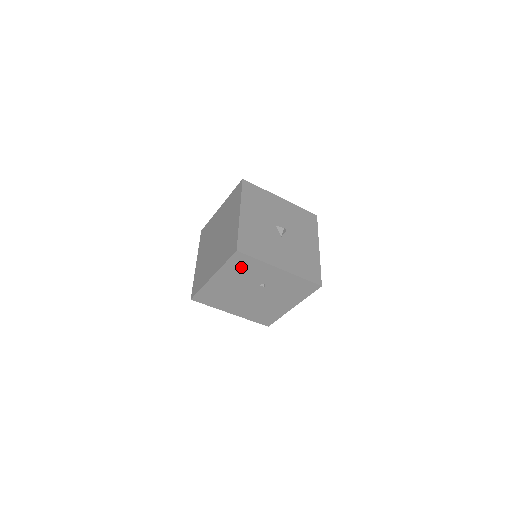
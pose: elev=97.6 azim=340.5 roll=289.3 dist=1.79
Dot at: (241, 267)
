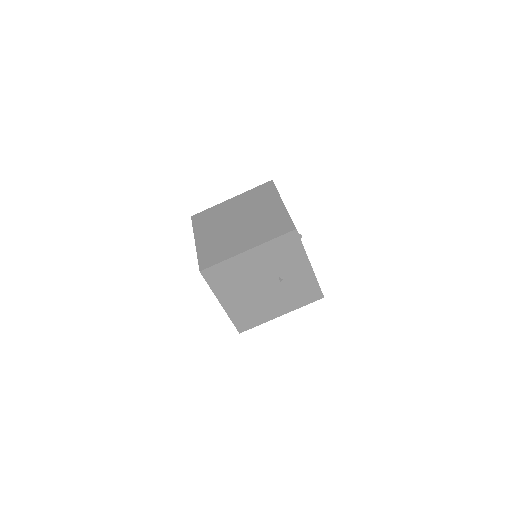
Dot at: (283, 249)
